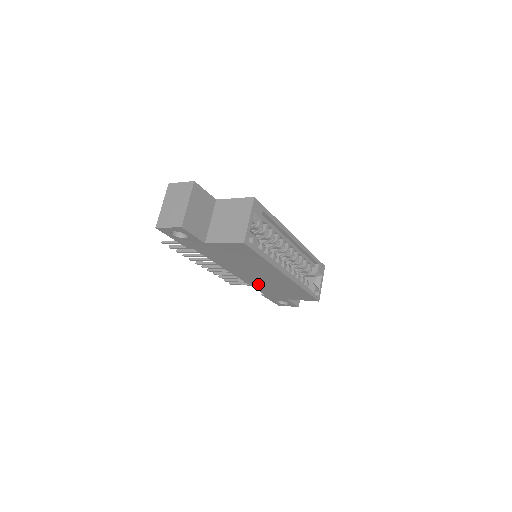
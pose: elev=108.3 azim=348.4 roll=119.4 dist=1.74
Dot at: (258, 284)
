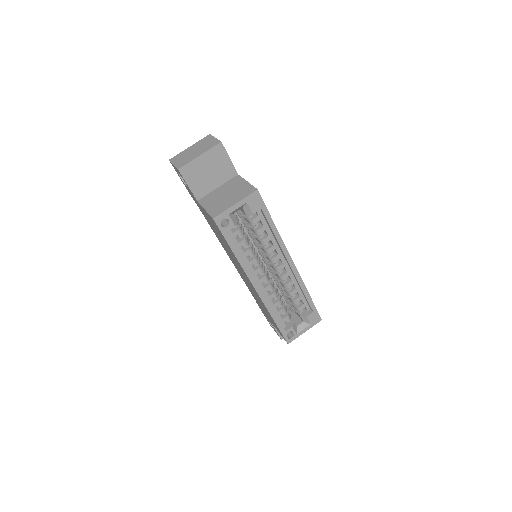
Dot at: occluded
